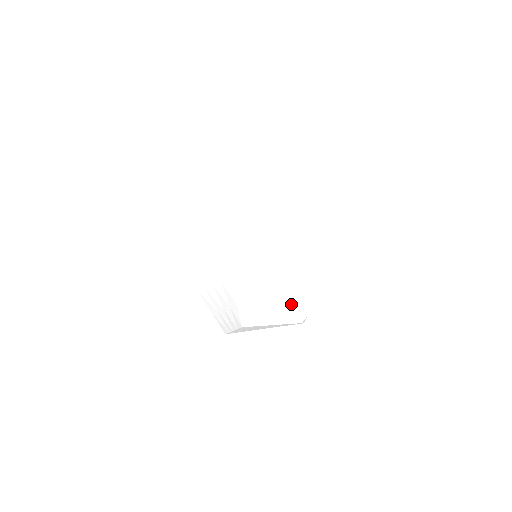
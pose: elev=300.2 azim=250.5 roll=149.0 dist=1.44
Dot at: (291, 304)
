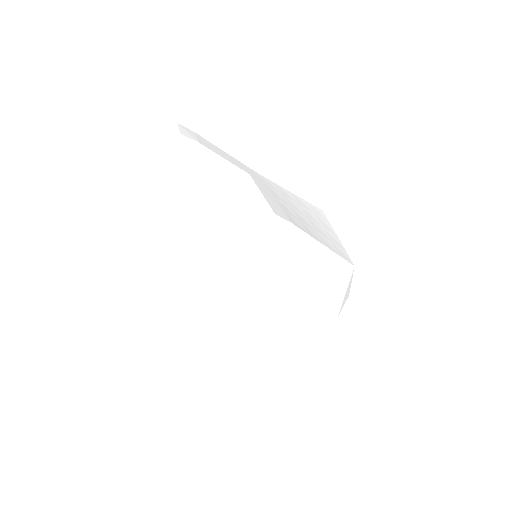
Dot at: (338, 313)
